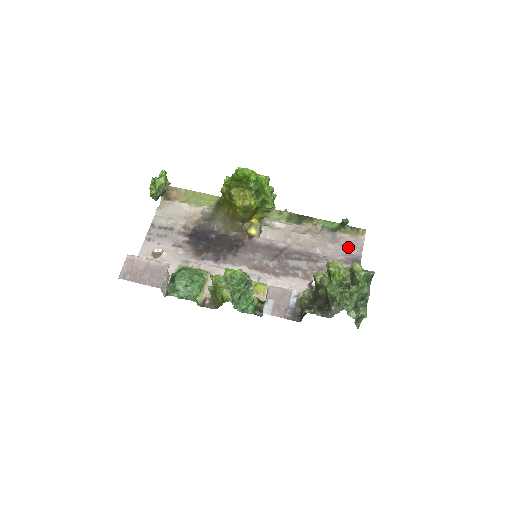
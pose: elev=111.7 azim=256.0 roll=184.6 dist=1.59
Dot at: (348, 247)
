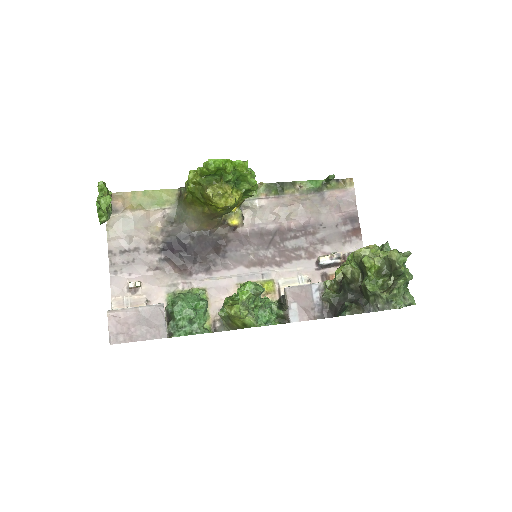
Dot at: (341, 205)
